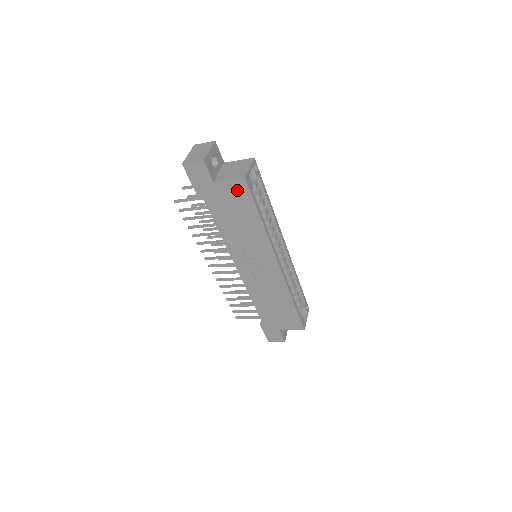
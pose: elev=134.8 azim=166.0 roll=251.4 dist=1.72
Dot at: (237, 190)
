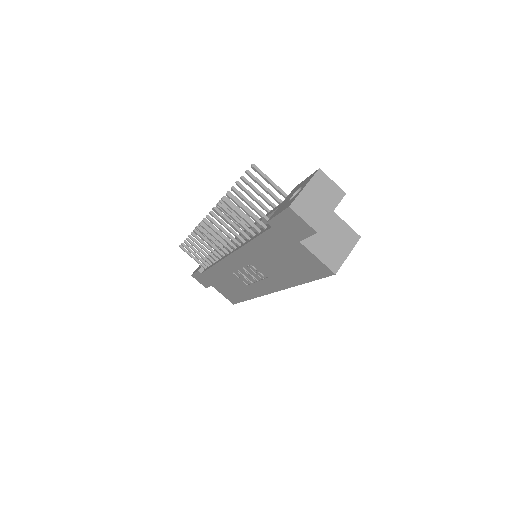
Dot at: (313, 265)
